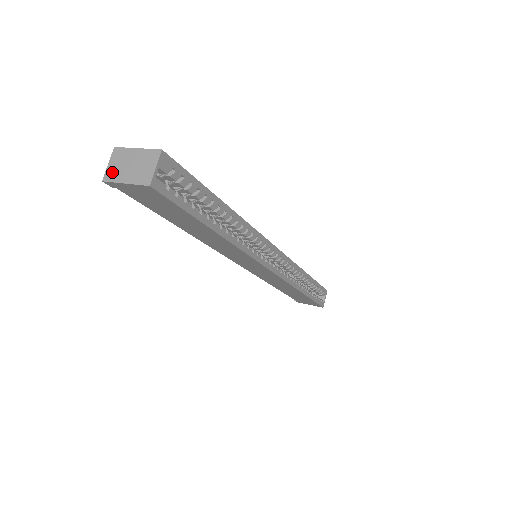
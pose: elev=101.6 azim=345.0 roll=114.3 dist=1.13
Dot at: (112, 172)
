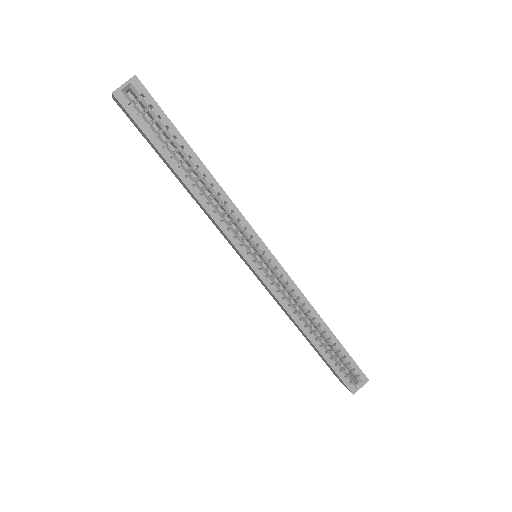
Dot at: occluded
